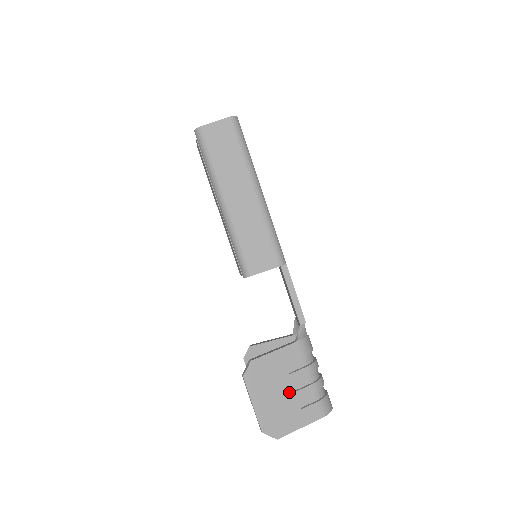
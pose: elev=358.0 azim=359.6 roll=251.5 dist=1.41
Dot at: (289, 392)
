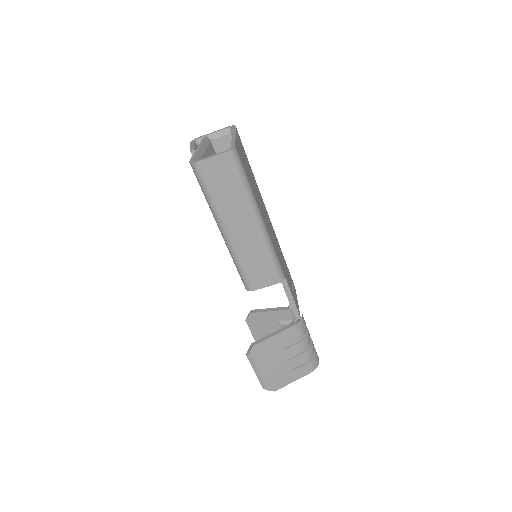
Dot at: (285, 361)
